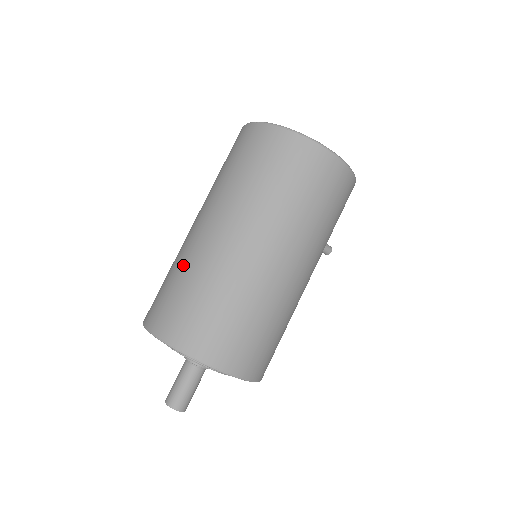
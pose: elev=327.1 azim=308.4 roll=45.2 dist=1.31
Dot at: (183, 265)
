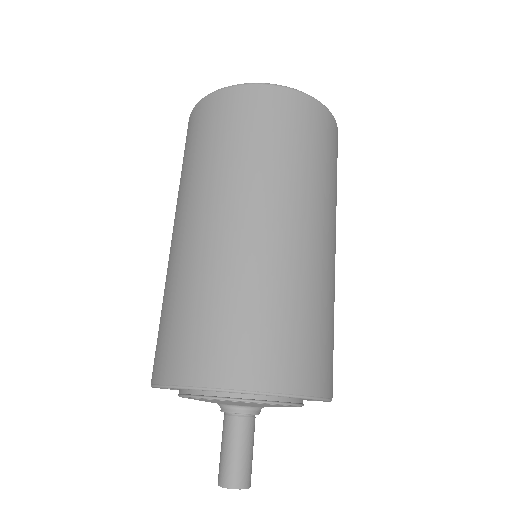
Dot at: (201, 280)
